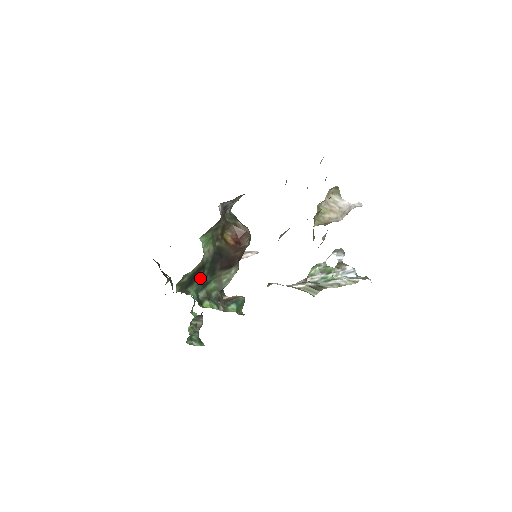
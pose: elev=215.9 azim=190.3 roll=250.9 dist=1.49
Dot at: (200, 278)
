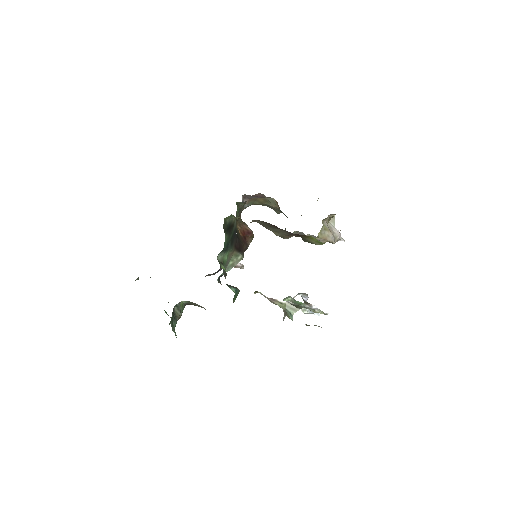
Dot at: (229, 236)
